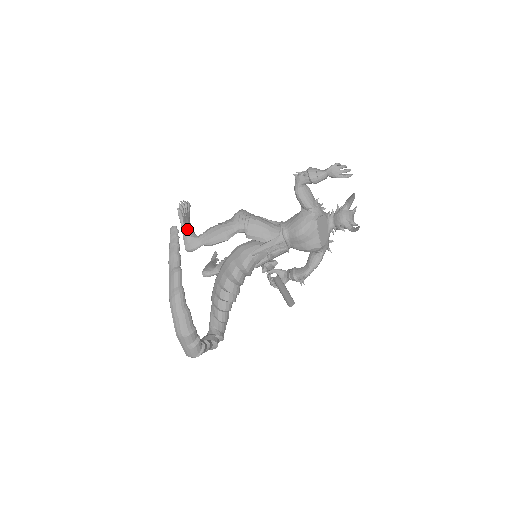
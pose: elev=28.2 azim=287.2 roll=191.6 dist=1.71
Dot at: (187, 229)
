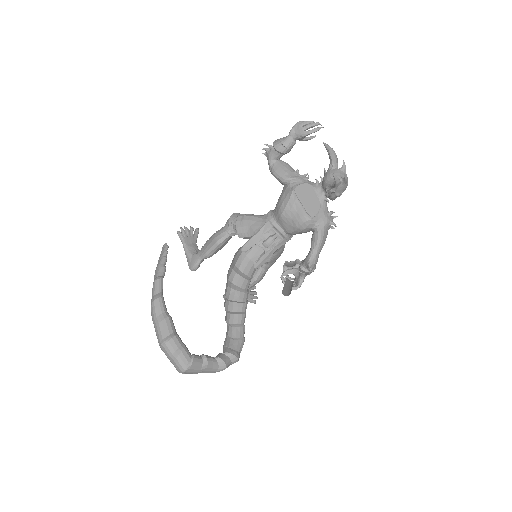
Dot at: (189, 249)
